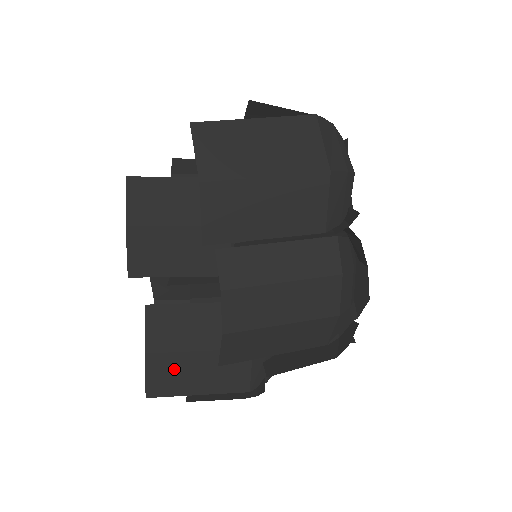
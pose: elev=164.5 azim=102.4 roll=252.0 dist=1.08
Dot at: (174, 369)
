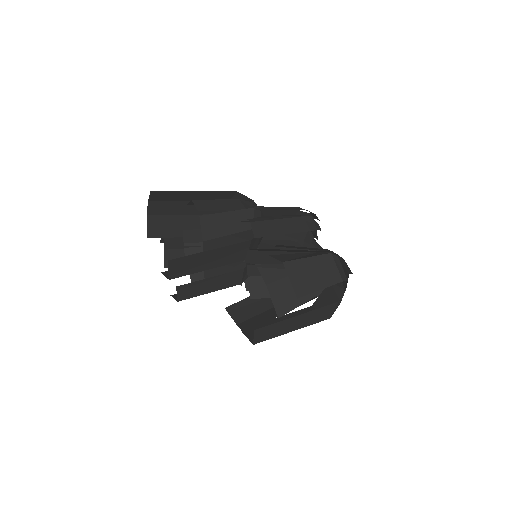
Dot at: occluded
